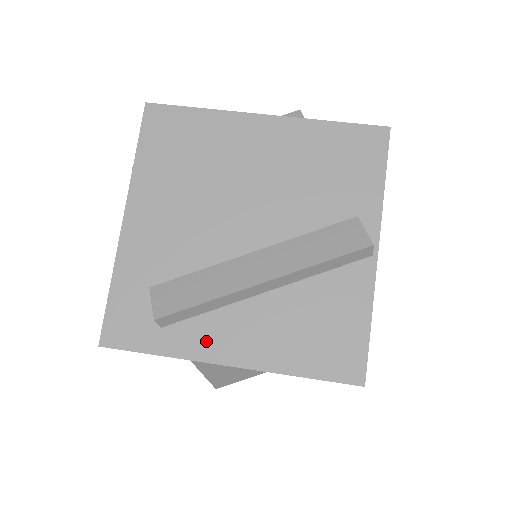
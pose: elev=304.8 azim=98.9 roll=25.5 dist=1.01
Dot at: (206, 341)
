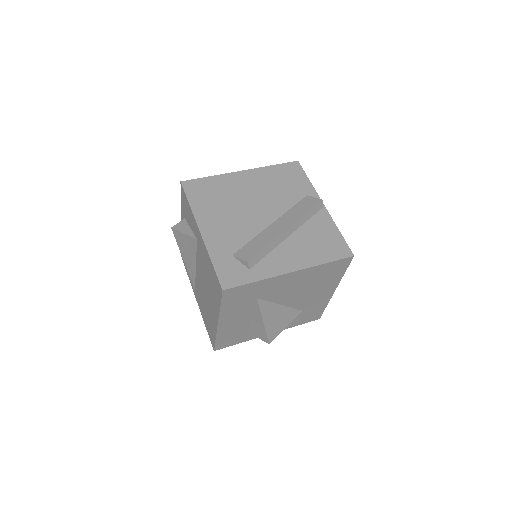
Dot at: (275, 266)
